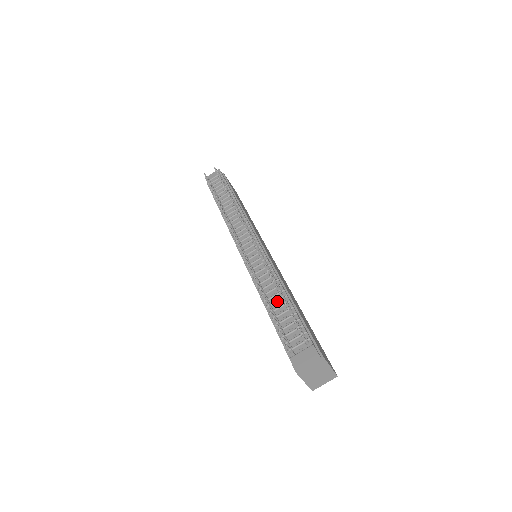
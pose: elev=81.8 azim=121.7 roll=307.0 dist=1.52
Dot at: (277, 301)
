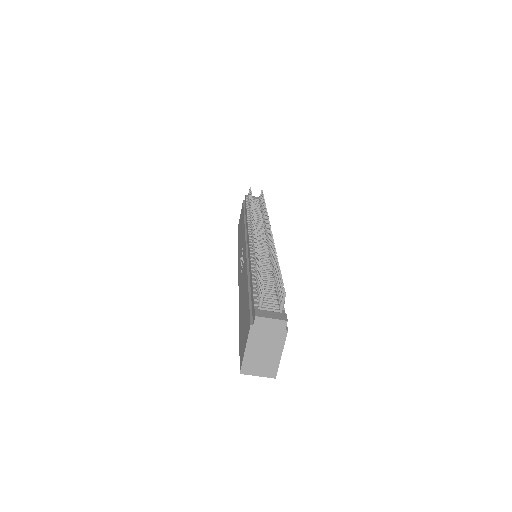
Dot at: (266, 275)
